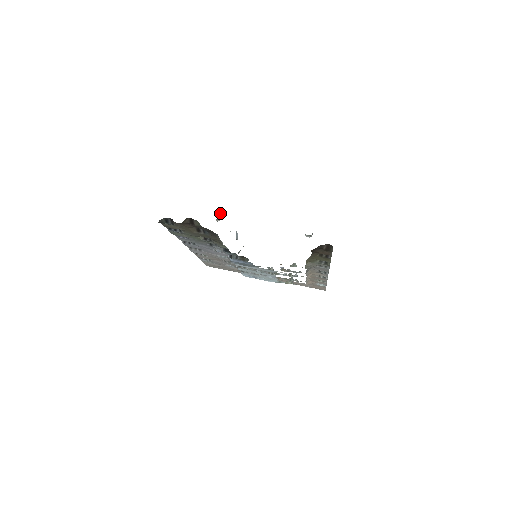
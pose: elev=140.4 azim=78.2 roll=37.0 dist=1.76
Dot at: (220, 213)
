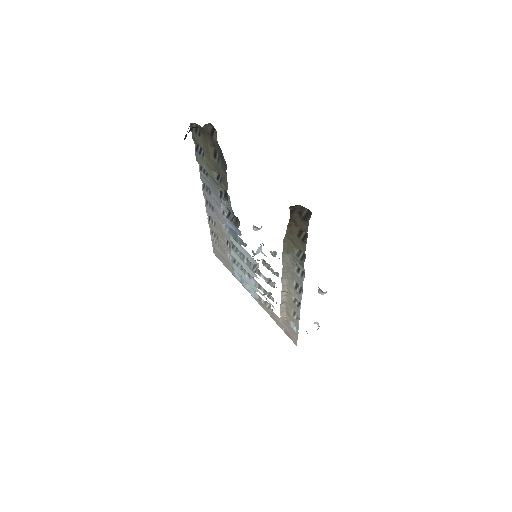
Dot at: occluded
